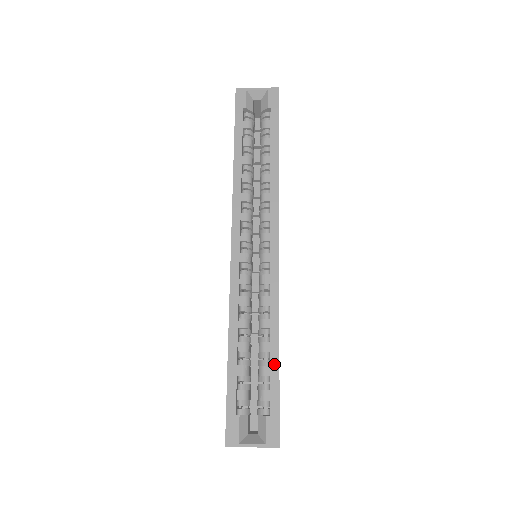
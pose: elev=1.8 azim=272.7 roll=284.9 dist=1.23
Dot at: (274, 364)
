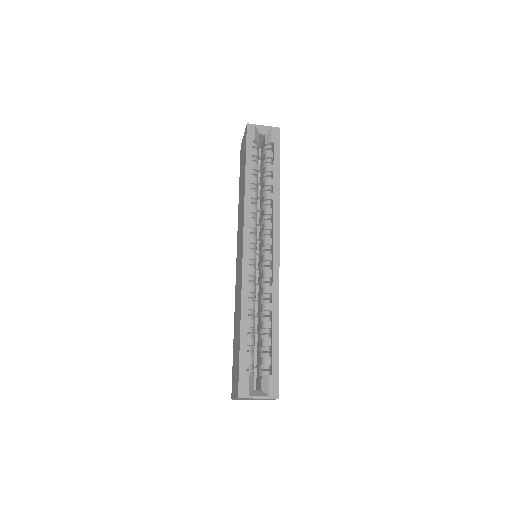
Dot at: (275, 337)
